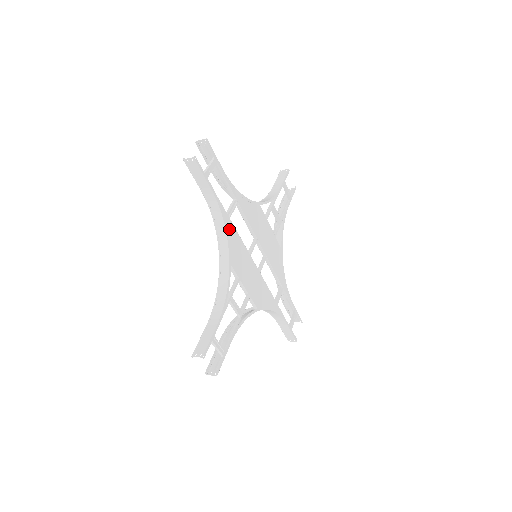
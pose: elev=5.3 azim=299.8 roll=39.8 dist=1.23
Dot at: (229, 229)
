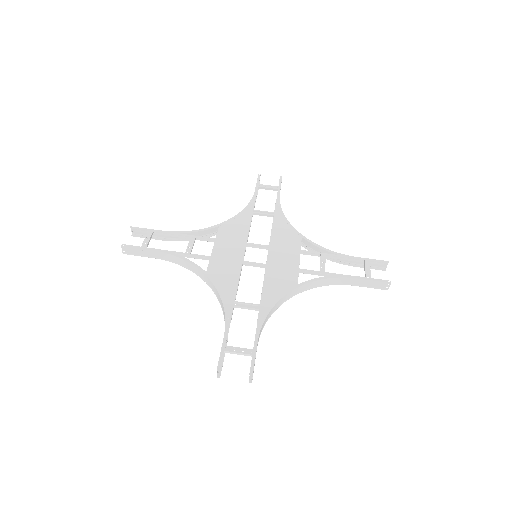
Dot at: (245, 215)
